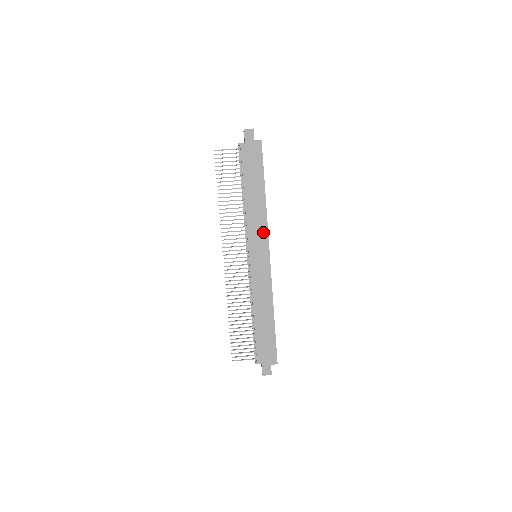
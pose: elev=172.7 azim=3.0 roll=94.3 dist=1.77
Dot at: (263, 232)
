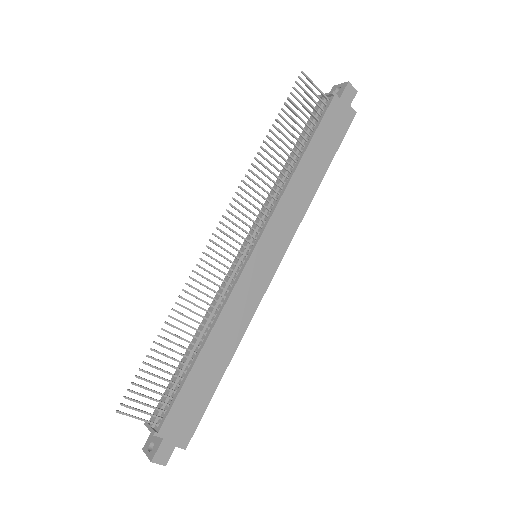
Dot at: (290, 229)
